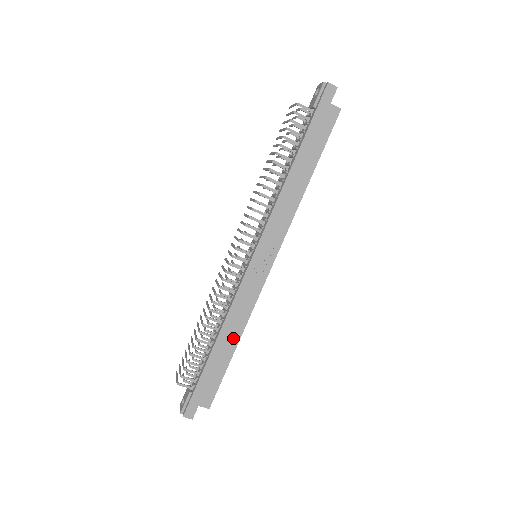
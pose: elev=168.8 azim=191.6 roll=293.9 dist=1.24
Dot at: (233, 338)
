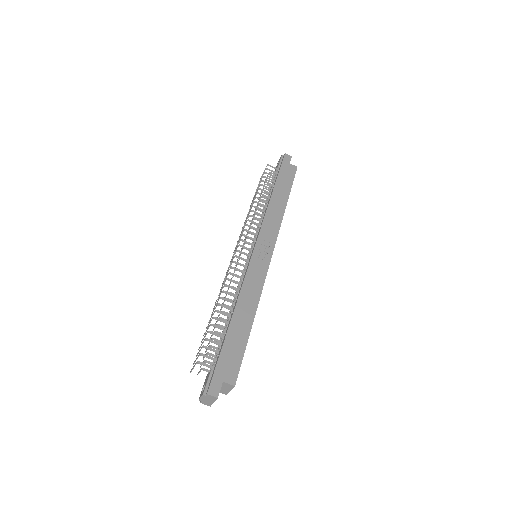
Dot at: (249, 313)
